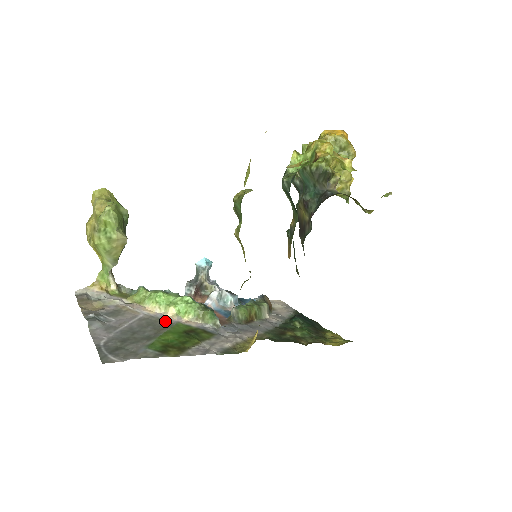
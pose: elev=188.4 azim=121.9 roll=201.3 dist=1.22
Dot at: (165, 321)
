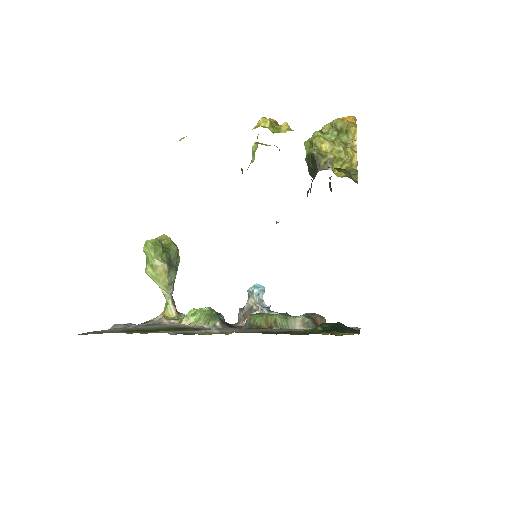
Dot at: occluded
